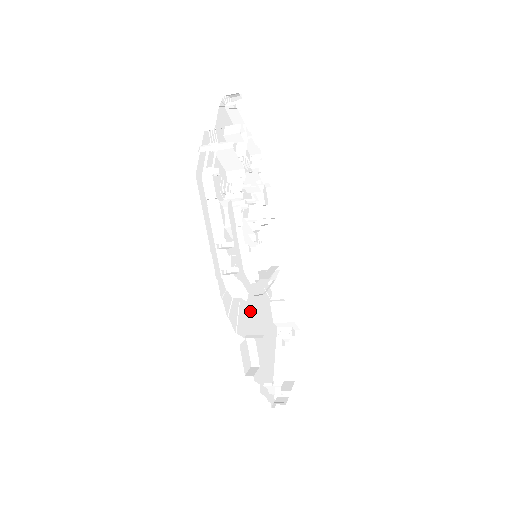
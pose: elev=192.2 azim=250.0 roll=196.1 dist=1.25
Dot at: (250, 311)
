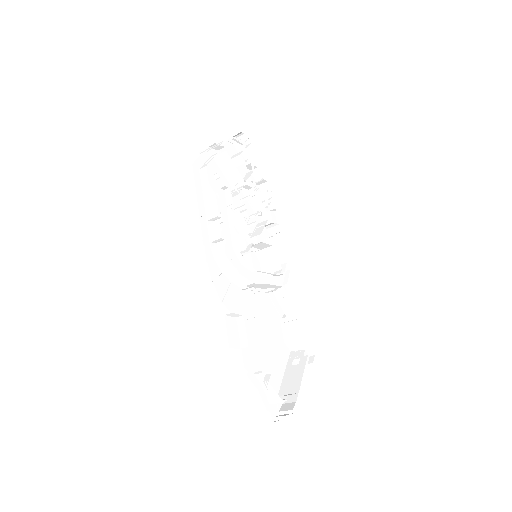
Dot at: (247, 303)
